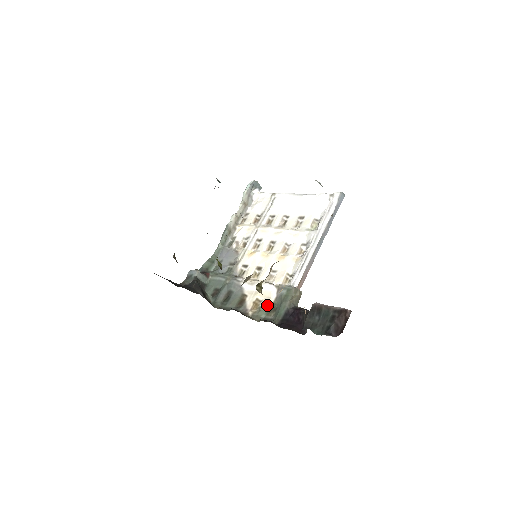
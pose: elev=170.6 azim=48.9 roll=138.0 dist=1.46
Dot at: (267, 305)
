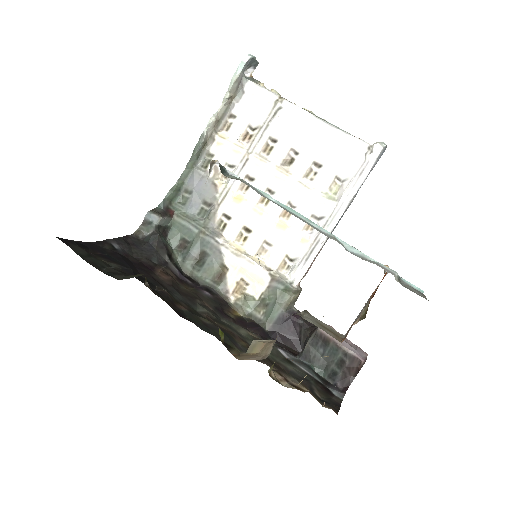
Dot at: (256, 296)
